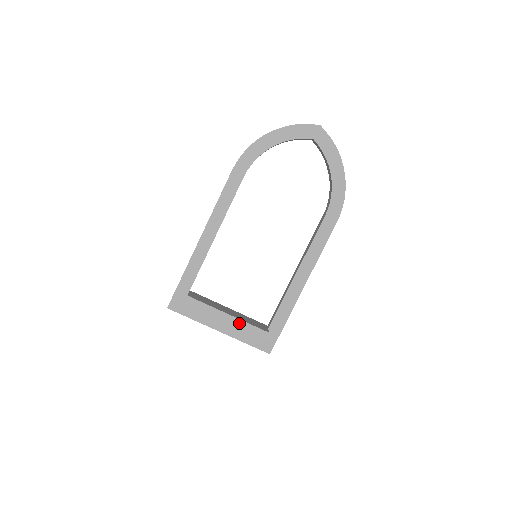
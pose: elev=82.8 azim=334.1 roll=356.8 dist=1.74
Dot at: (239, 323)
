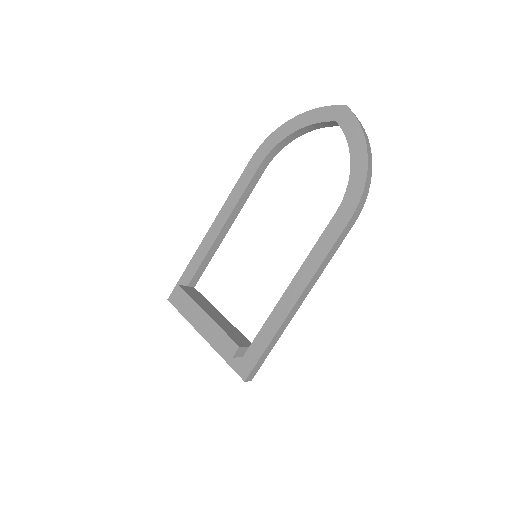
Dot at: (213, 326)
